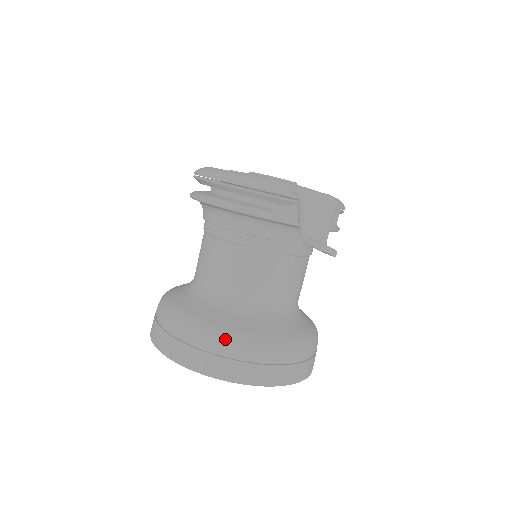
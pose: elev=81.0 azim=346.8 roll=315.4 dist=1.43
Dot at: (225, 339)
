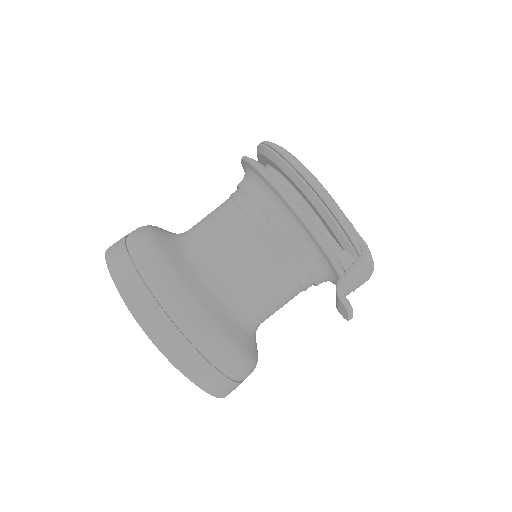
Dot at: (211, 334)
